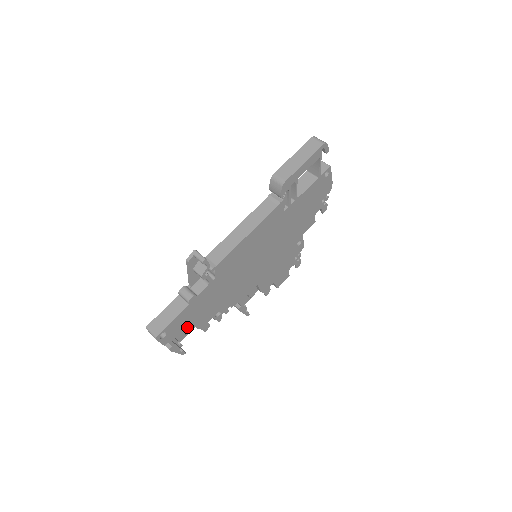
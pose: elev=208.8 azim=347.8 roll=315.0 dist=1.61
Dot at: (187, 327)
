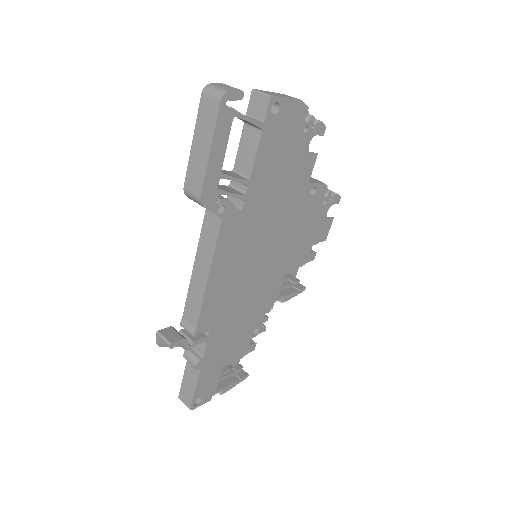
Dot at: occluded
